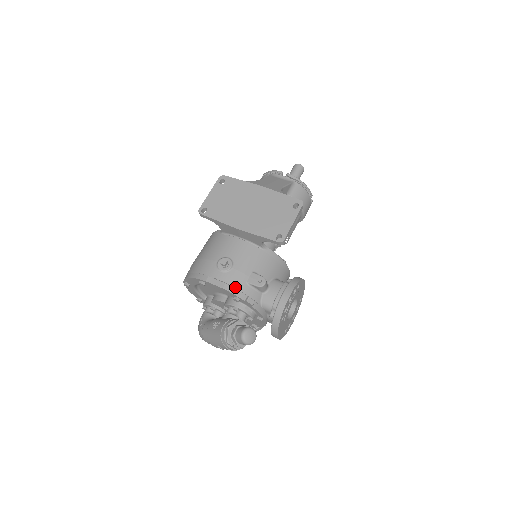
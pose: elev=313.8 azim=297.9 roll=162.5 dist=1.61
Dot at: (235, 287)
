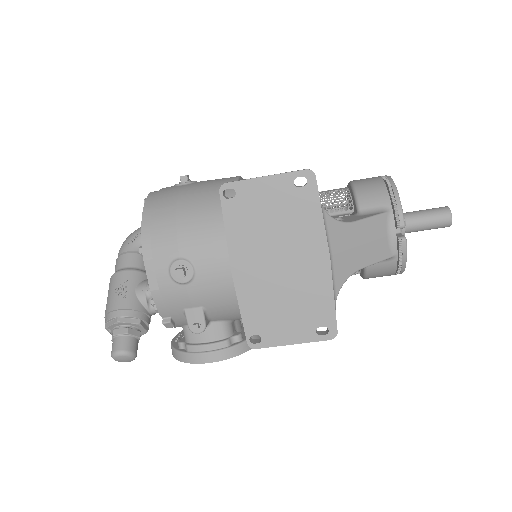
Dot at: (165, 303)
